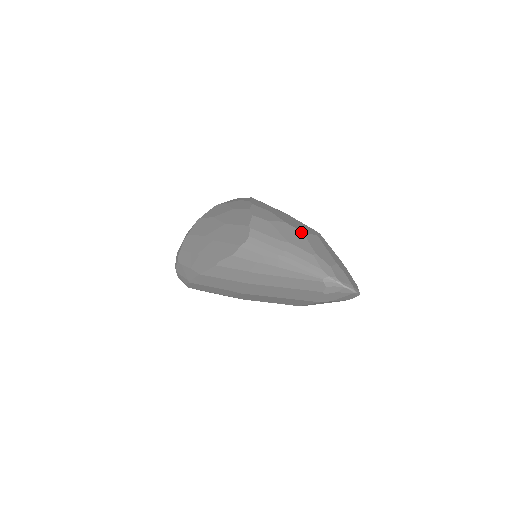
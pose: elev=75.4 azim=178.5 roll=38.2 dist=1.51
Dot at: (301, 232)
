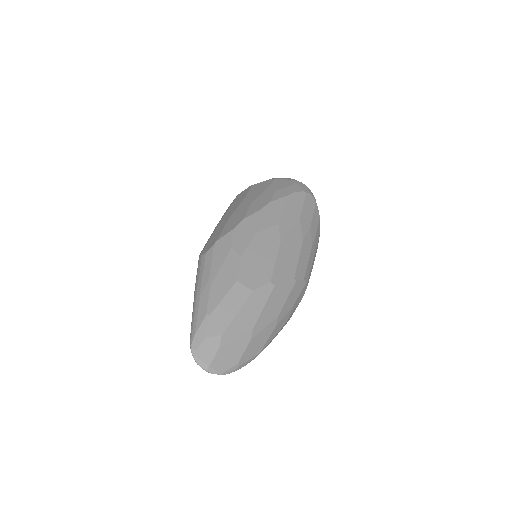
Dot at: (235, 280)
